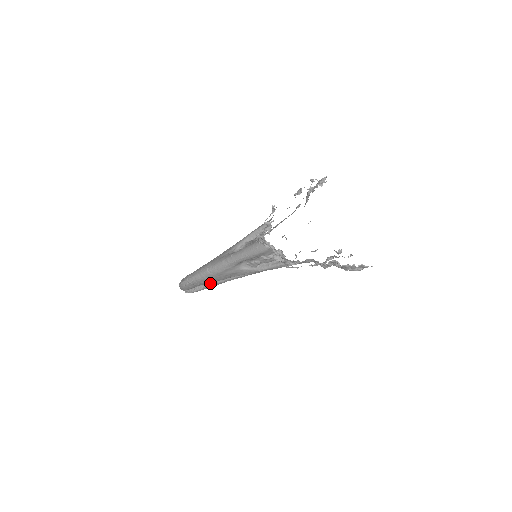
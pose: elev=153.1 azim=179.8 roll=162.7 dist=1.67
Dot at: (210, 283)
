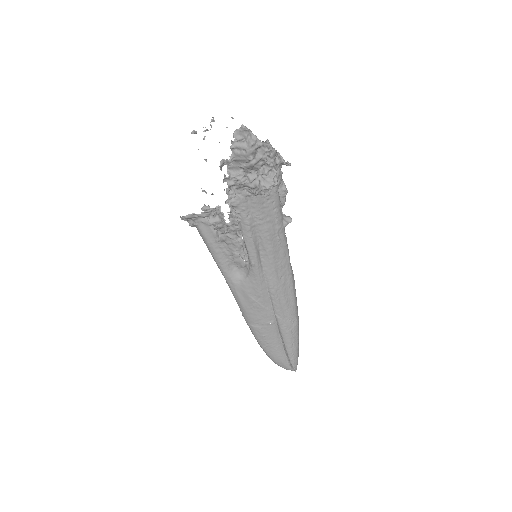
Dot at: (280, 334)
